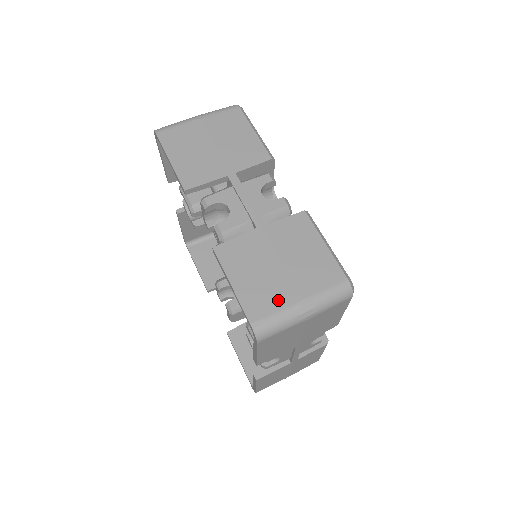
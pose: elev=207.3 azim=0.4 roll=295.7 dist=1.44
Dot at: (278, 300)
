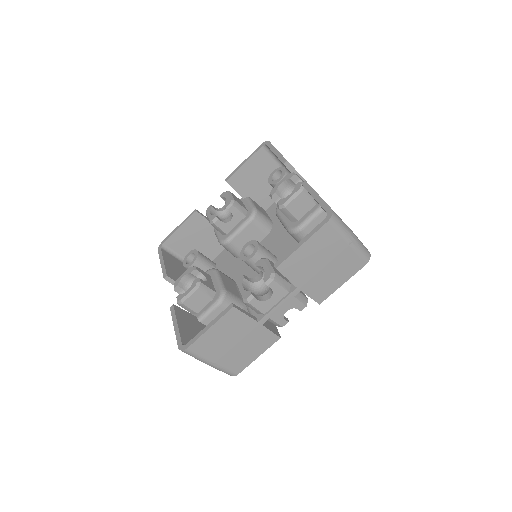
Dot at: occluded
